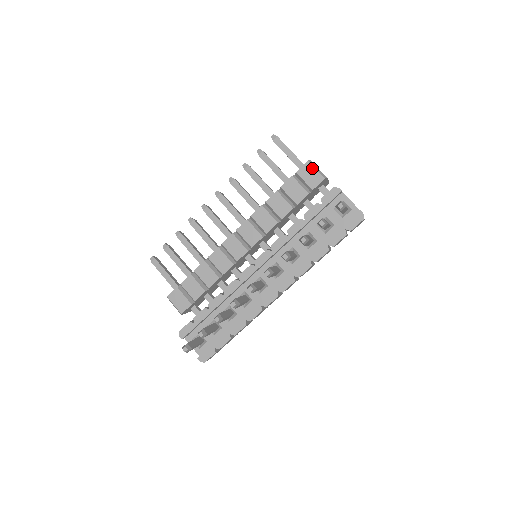
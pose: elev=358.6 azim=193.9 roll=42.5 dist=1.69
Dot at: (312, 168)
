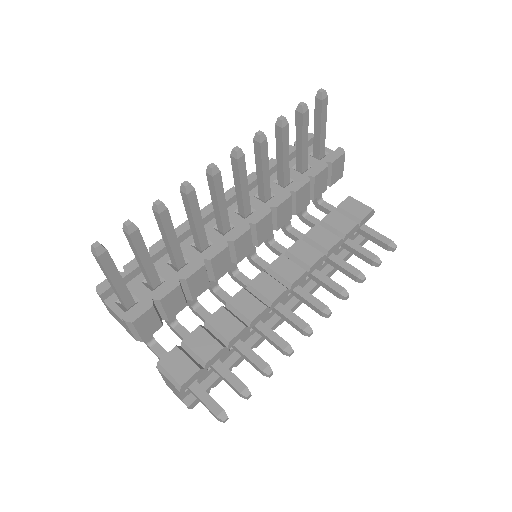
Dot at: (343, 162)
